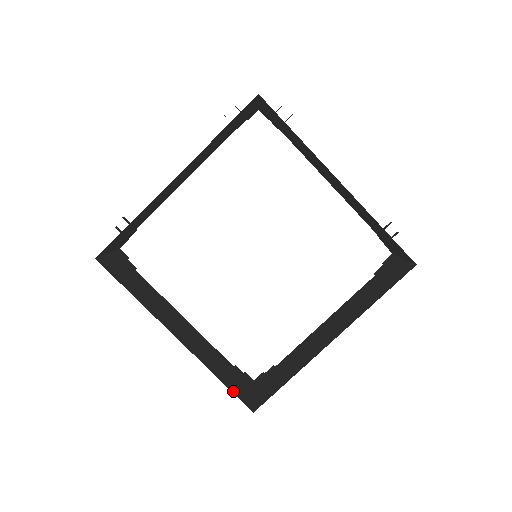
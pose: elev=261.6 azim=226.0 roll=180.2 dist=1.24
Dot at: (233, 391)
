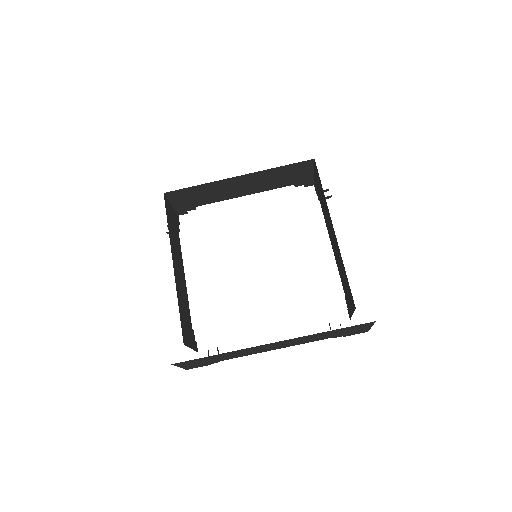
Dot at: occluded
